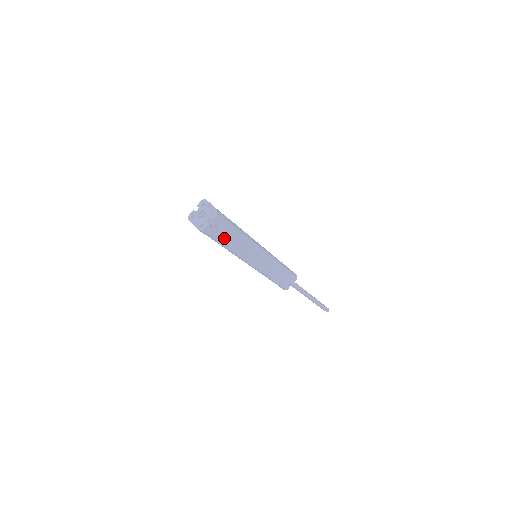
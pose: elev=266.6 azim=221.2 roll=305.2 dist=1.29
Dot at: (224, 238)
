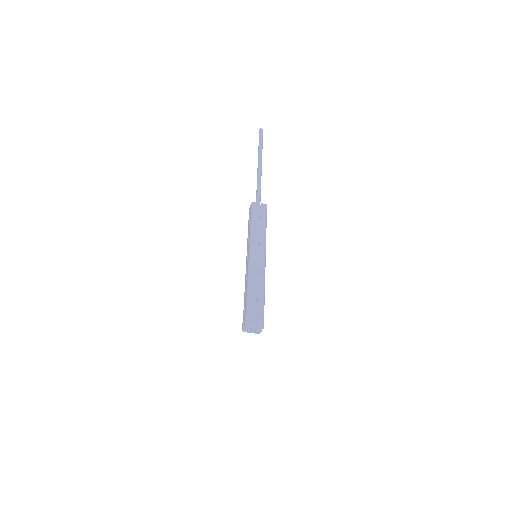
Dot at: occluded
